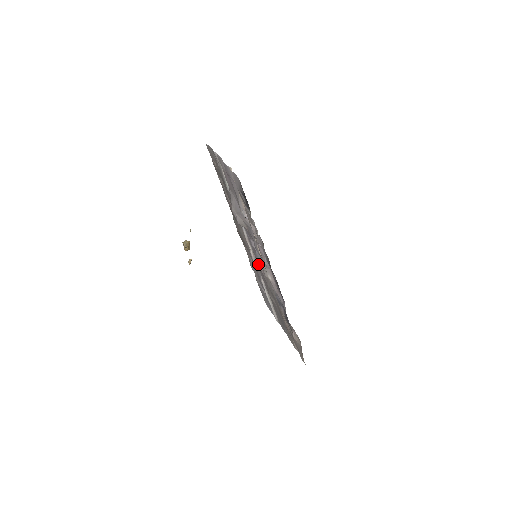
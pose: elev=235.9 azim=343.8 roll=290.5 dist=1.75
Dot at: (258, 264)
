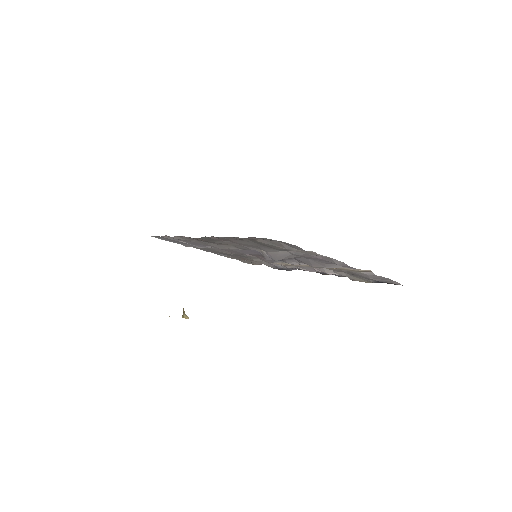
Dot at: occluded
